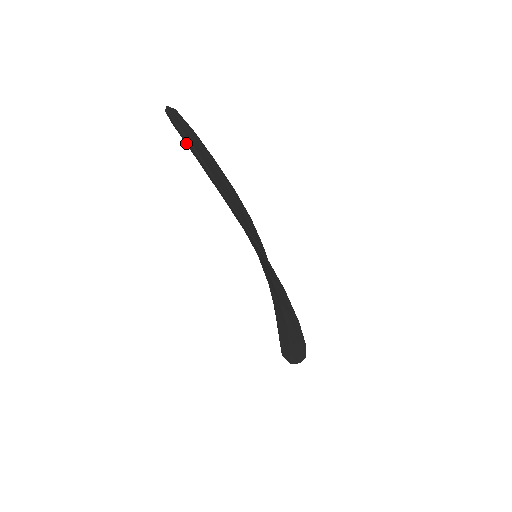
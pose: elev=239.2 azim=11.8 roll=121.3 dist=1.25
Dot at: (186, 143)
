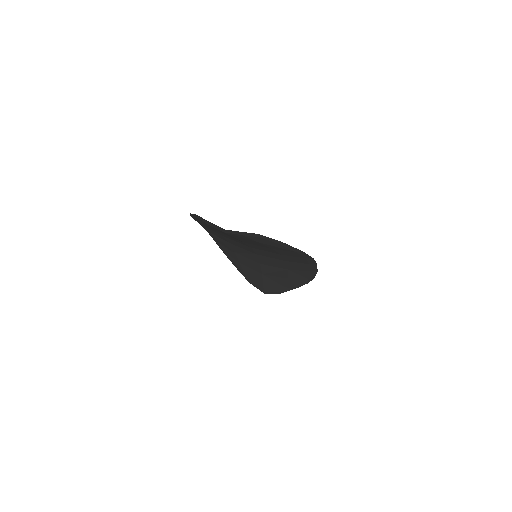
Dot at: (249, 238)
